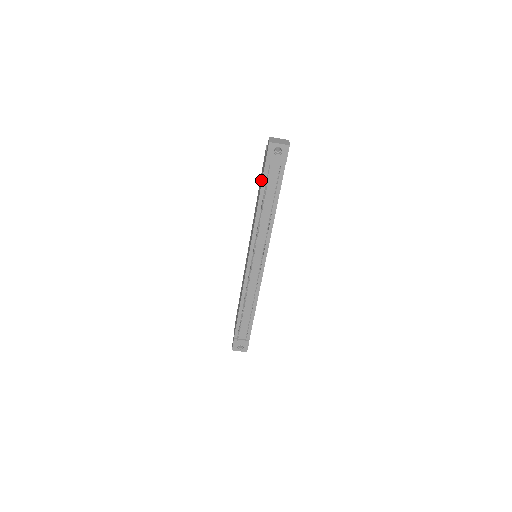
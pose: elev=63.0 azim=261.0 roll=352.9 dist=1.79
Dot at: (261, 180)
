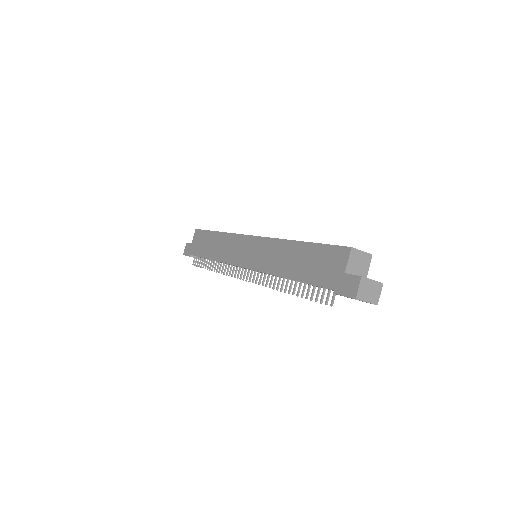
Dot at: (314, 273)
